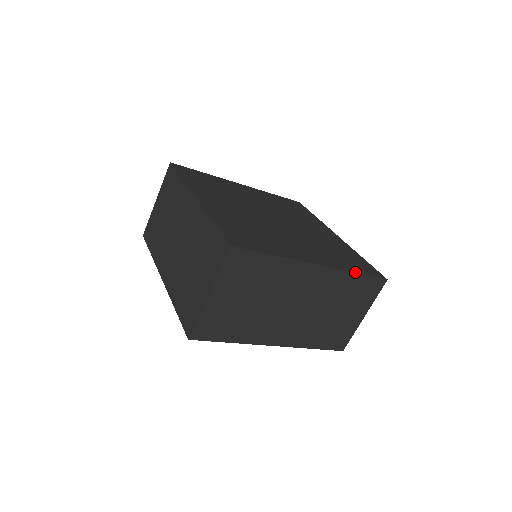
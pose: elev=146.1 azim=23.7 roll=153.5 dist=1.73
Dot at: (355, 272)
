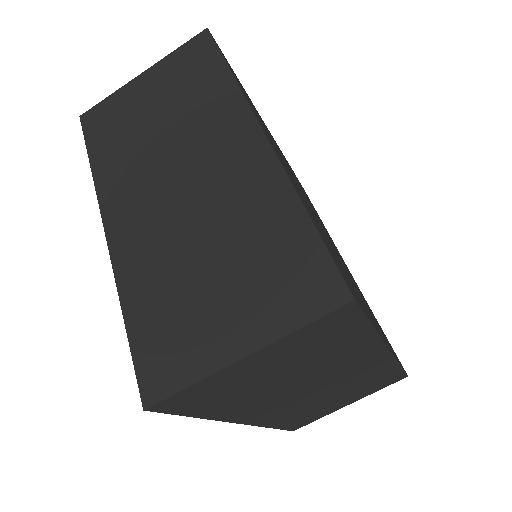
Dot at: occluded
